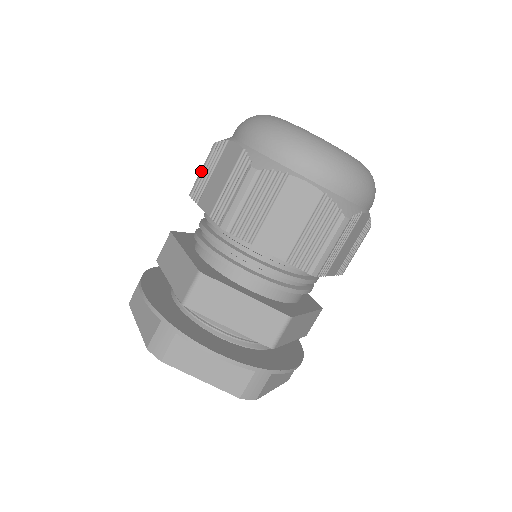
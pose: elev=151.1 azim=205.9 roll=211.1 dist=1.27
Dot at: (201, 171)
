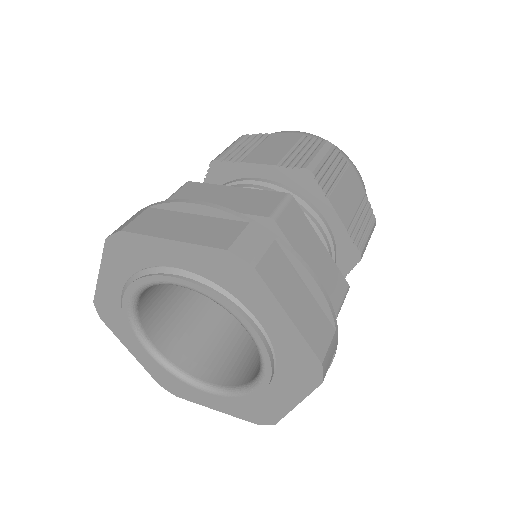
Dot at: (231, 147)
